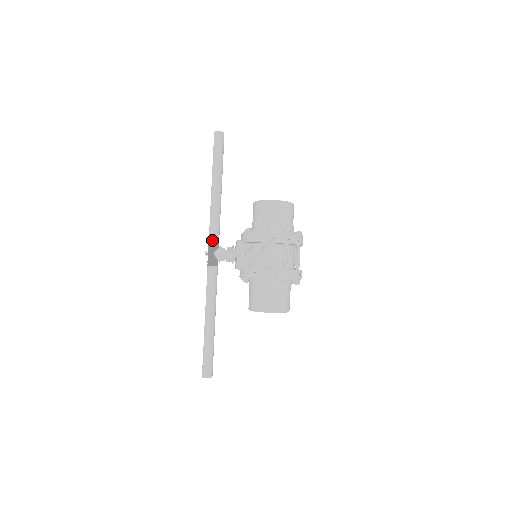
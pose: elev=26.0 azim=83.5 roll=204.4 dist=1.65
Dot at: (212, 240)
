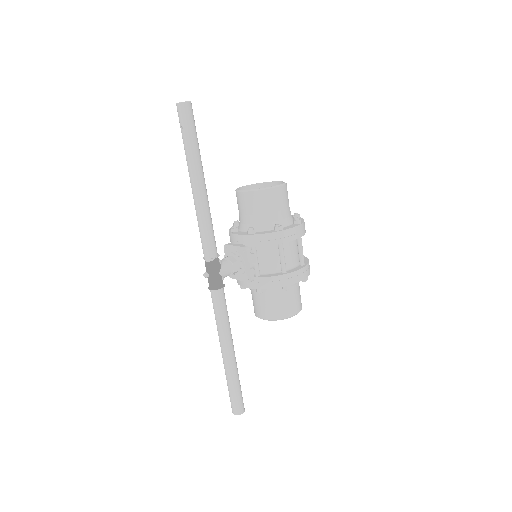
Dot at: (212, 256)
